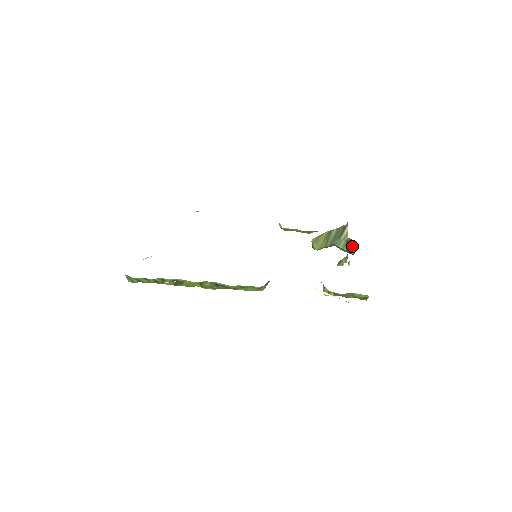
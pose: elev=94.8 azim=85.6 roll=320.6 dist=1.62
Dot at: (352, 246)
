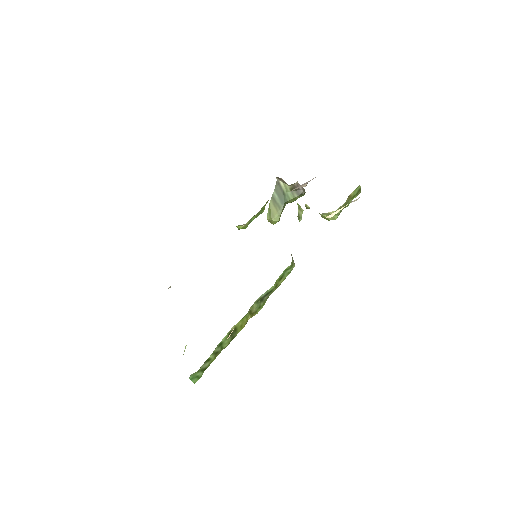
Dot at: (298, 188)
